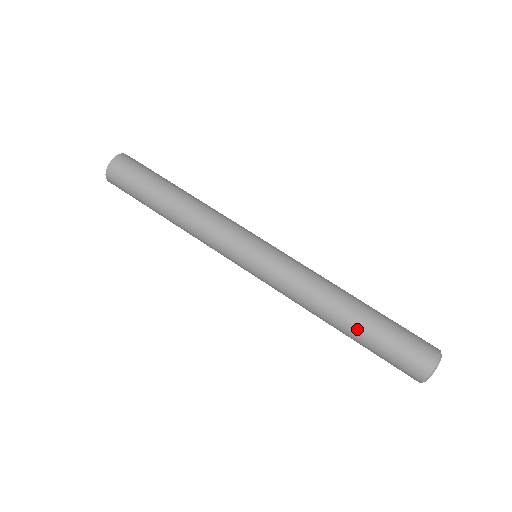
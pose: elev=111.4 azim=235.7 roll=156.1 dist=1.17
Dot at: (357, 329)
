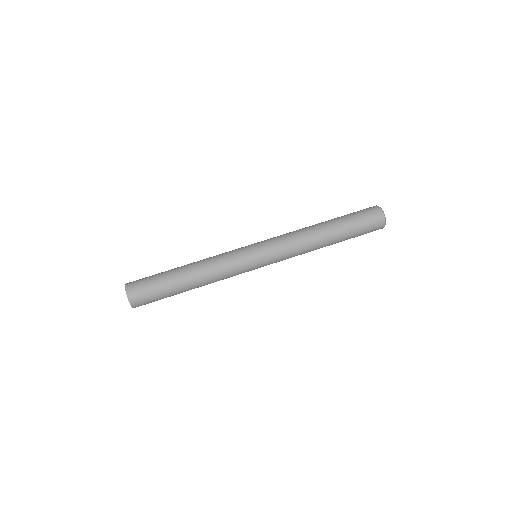
Dot at: (339, 241)
